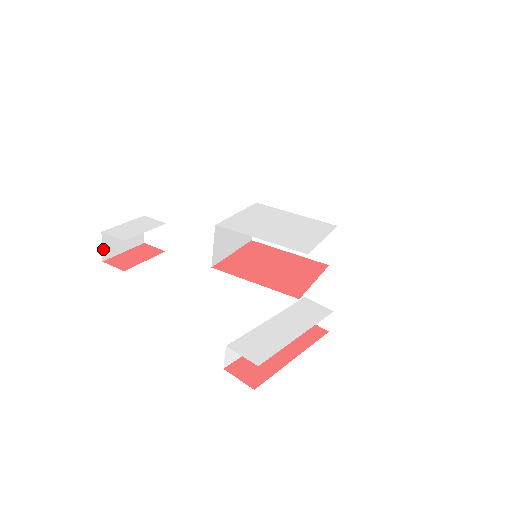
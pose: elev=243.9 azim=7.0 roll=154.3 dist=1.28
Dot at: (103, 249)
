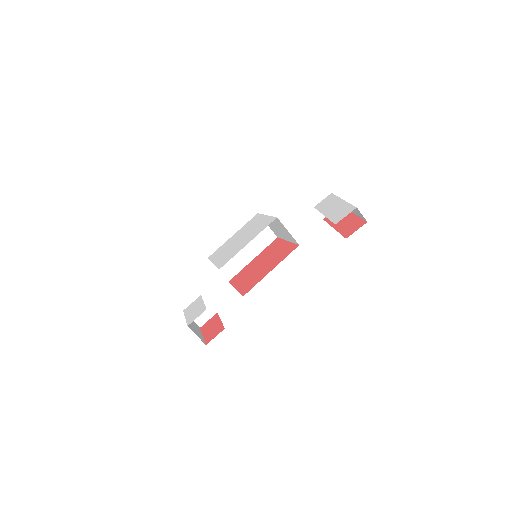
Dot at: occluded
